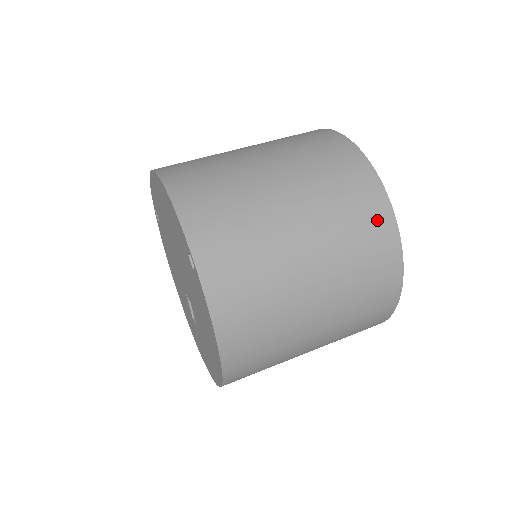
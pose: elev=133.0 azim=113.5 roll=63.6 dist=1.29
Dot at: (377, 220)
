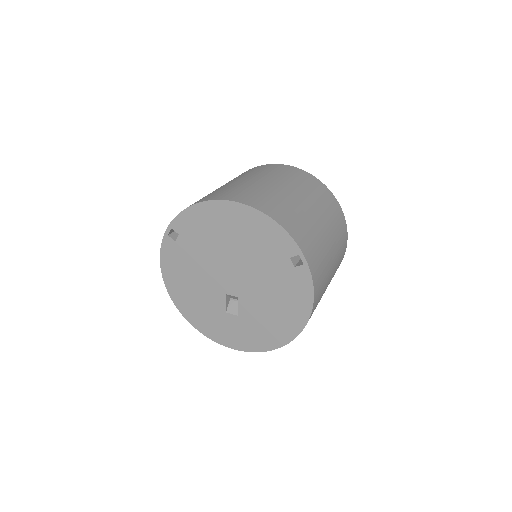
Dot at: (342, 222)
